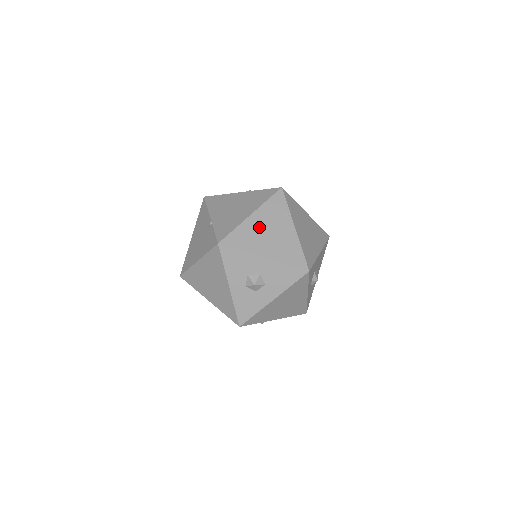
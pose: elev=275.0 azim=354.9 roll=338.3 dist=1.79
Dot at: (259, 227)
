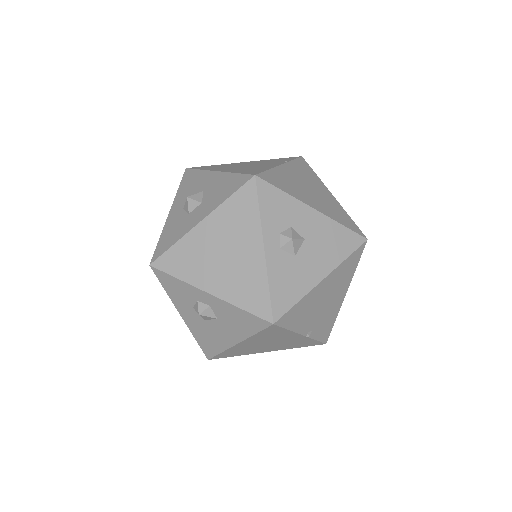
Dot at: (241, 164)
